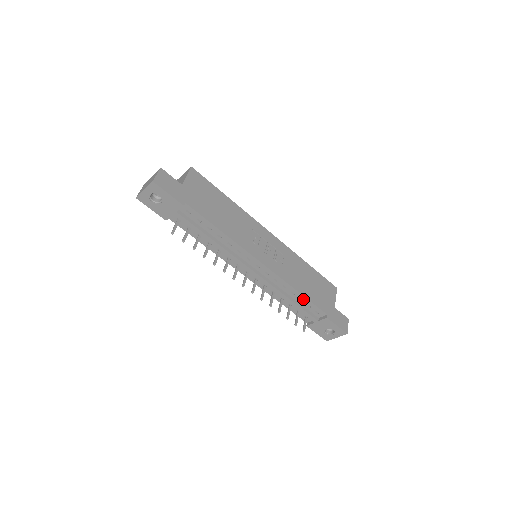
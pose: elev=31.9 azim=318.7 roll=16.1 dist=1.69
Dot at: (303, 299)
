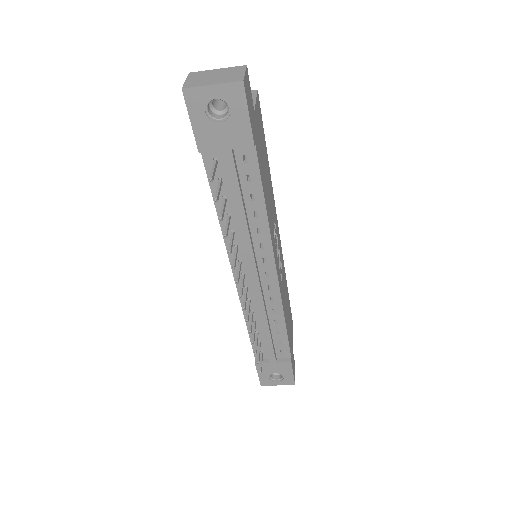
Dot at: (282, 332)
